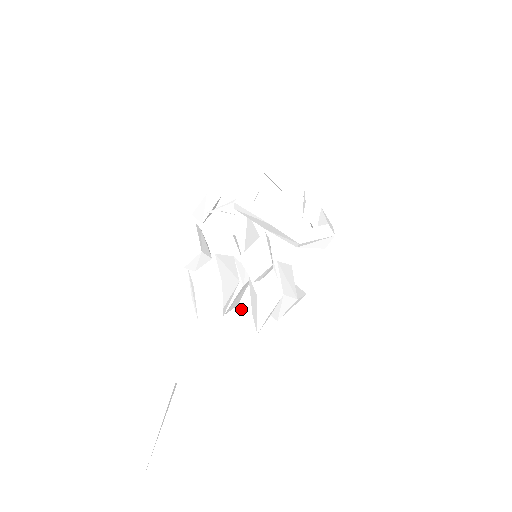
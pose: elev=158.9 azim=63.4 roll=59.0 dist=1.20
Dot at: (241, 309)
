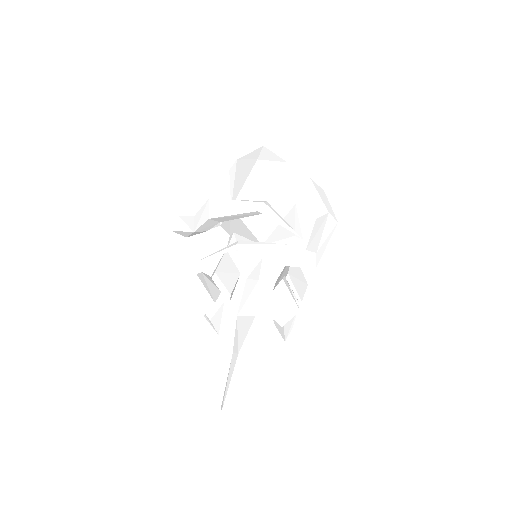
Dot at: (259, 316)
